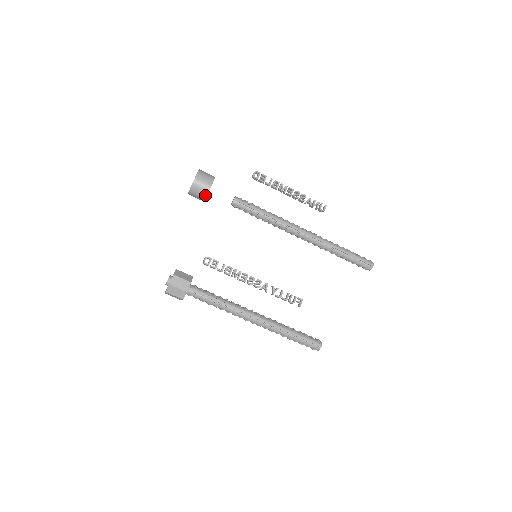
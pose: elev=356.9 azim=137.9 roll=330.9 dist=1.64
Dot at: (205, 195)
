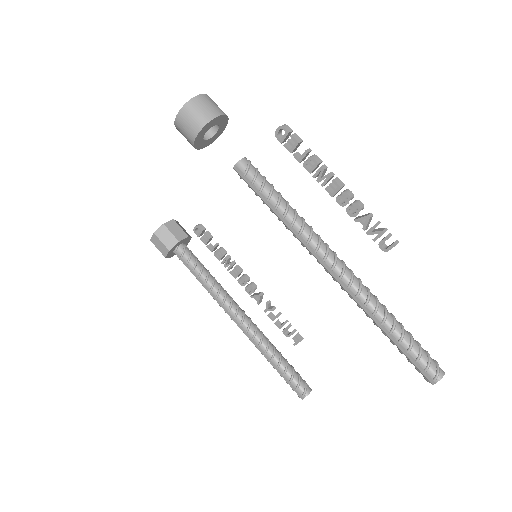
Dot at: (194, 146)
